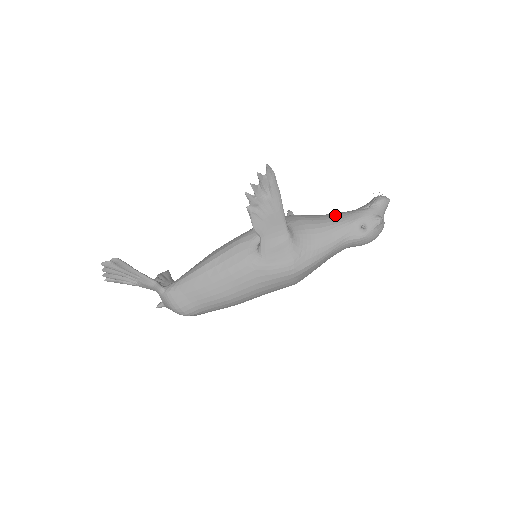
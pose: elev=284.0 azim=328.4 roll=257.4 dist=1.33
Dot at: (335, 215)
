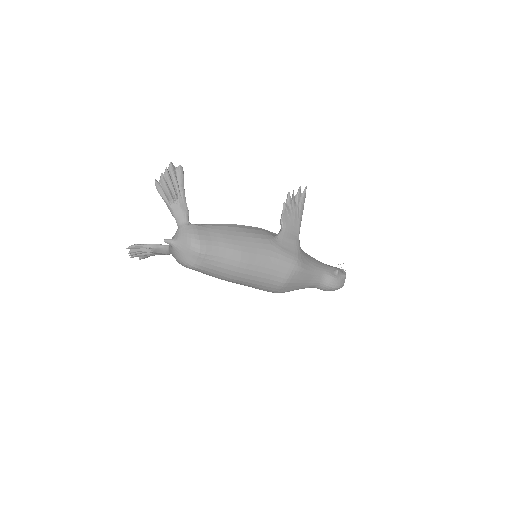
Dot at: occluded
